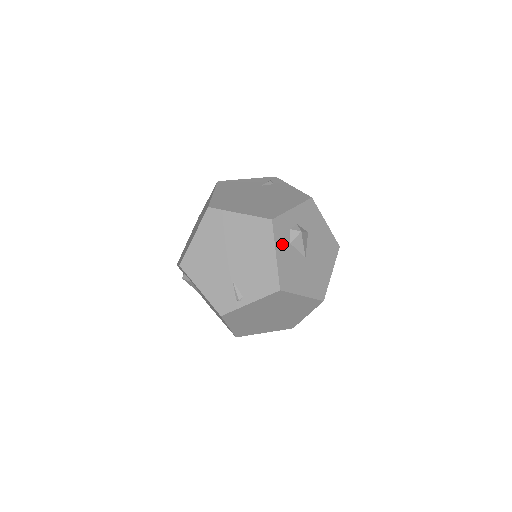
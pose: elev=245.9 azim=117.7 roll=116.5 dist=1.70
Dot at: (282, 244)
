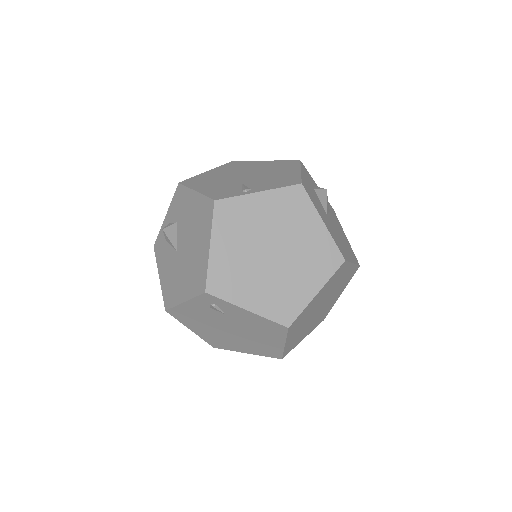
Dot at: (307, 178)
